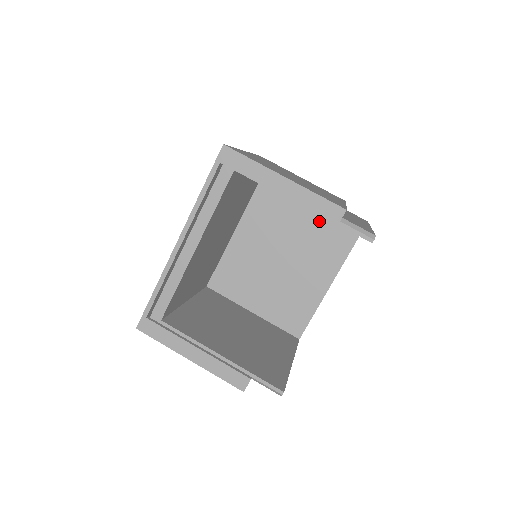
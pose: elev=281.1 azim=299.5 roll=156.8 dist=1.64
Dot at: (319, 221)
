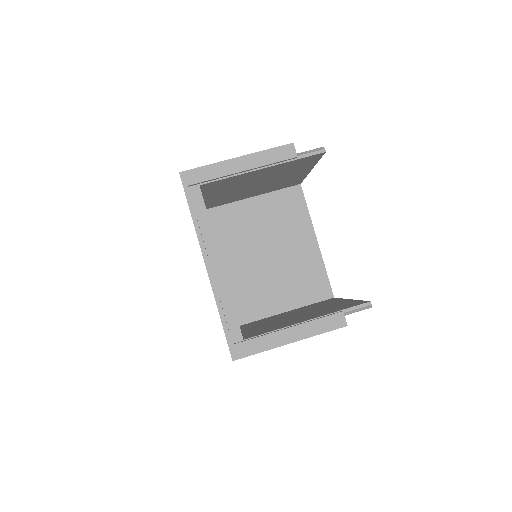
Dot at: (270, 207)
